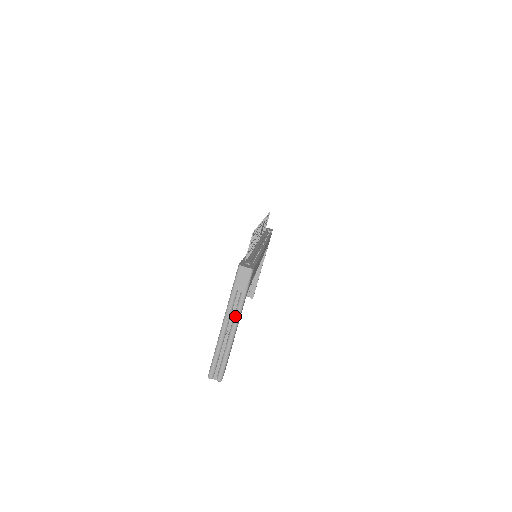
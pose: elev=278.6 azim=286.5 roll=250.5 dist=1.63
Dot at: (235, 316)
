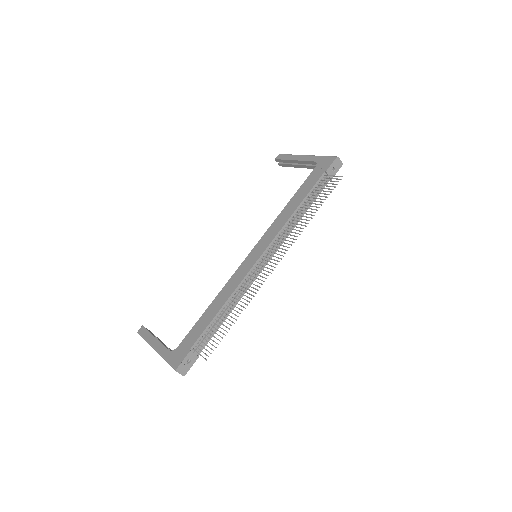
Dot at: occluded
